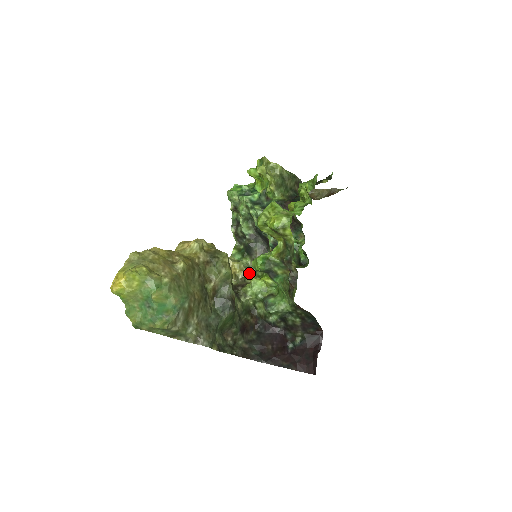
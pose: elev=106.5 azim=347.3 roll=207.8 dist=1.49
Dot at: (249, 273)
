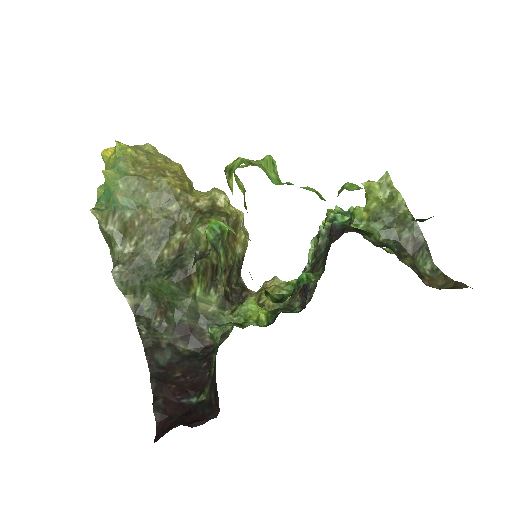
Dot at: (272, 305)
